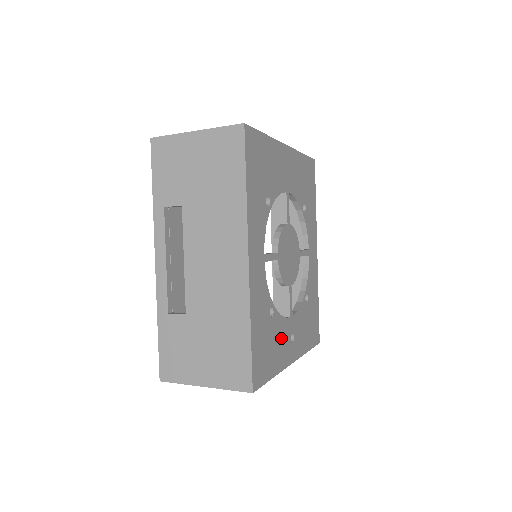
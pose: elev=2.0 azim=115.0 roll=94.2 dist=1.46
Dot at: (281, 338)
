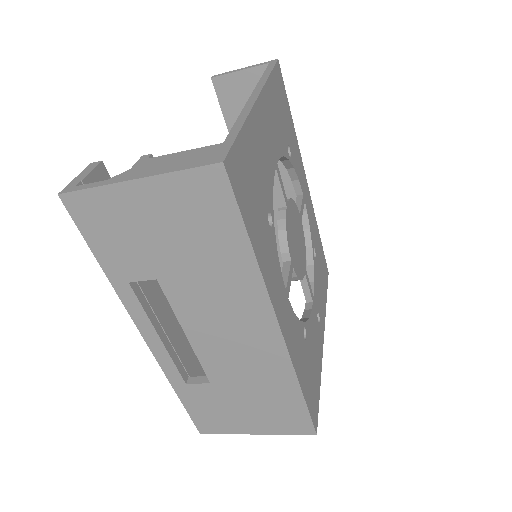
Dot at: (314, 338)
